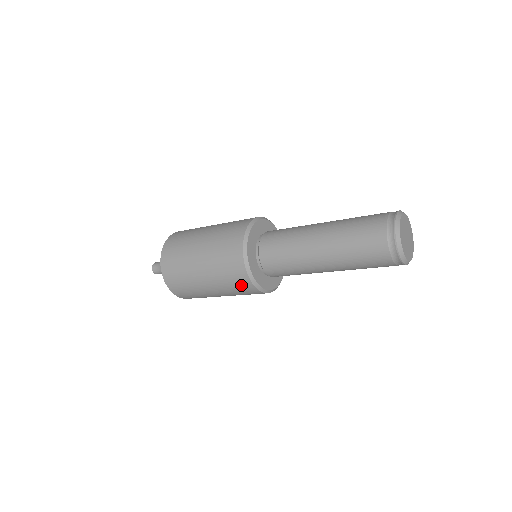
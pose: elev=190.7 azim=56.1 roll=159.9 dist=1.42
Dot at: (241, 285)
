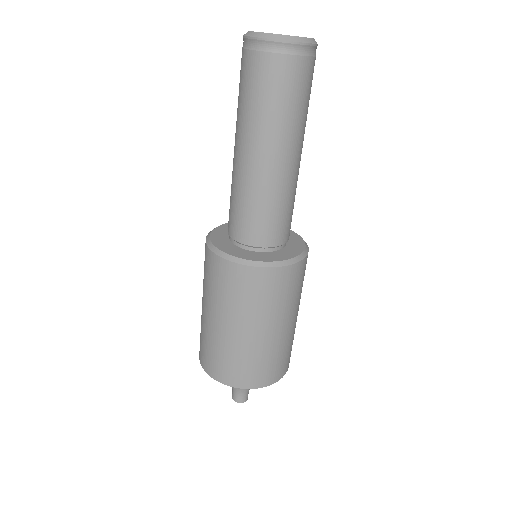
Dot at: (275, 285)
